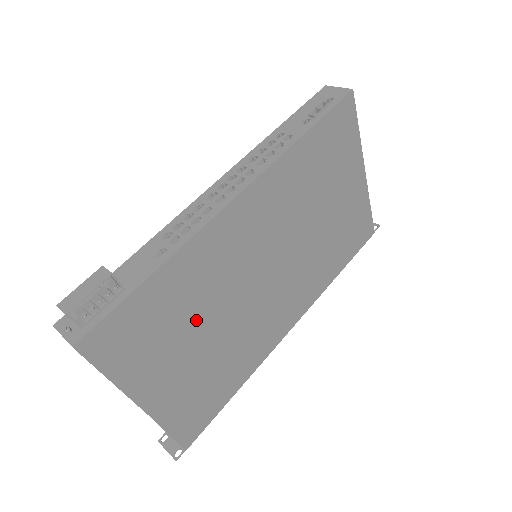
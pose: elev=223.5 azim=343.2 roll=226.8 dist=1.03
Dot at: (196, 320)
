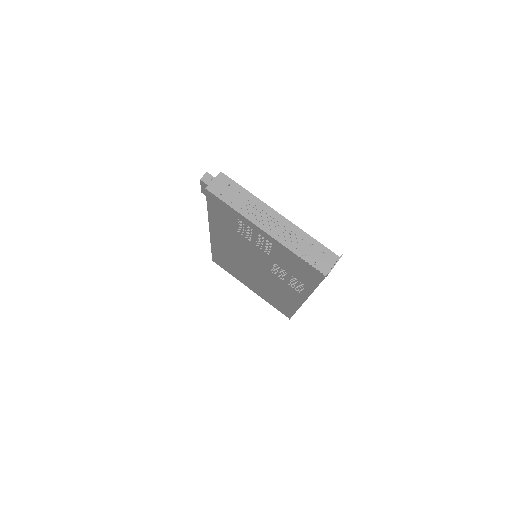
Dot at: occluded
